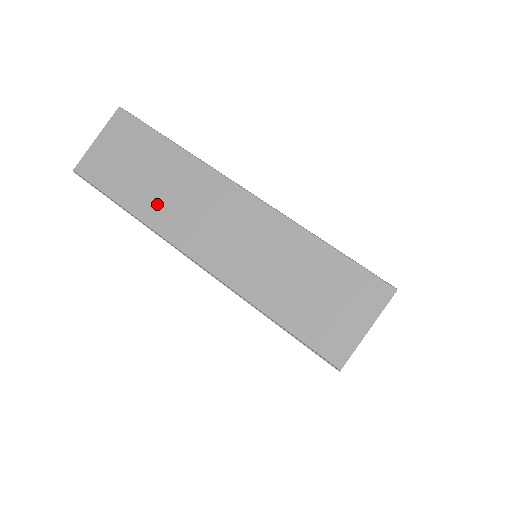
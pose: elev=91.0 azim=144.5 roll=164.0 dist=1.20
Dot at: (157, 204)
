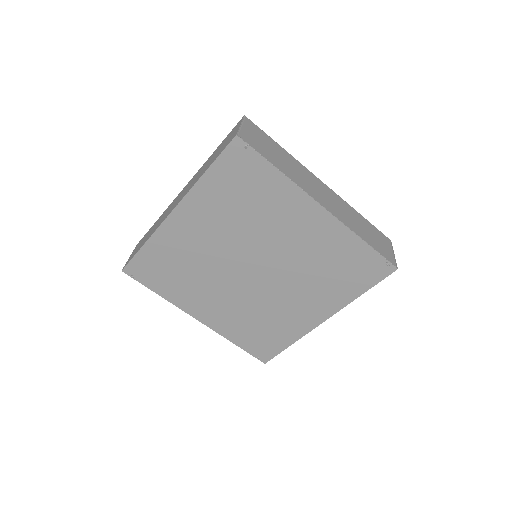
Dot at: occluded
